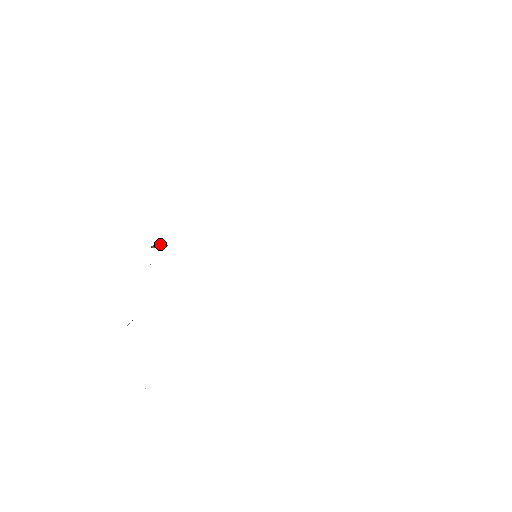
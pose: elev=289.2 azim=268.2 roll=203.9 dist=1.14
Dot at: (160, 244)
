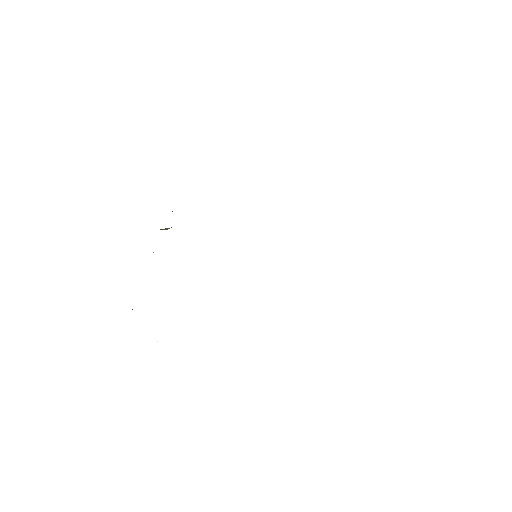
Dot at: (165, 228)
